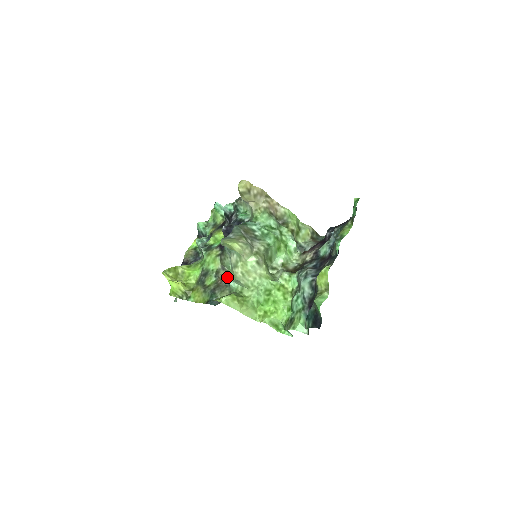
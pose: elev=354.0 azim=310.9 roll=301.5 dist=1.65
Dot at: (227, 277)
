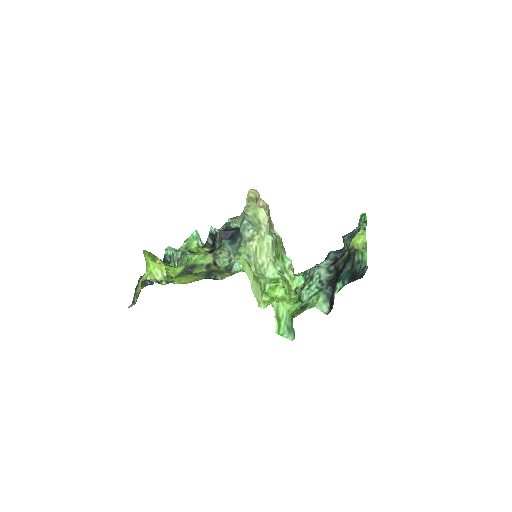
Dot at: (223, 268)
